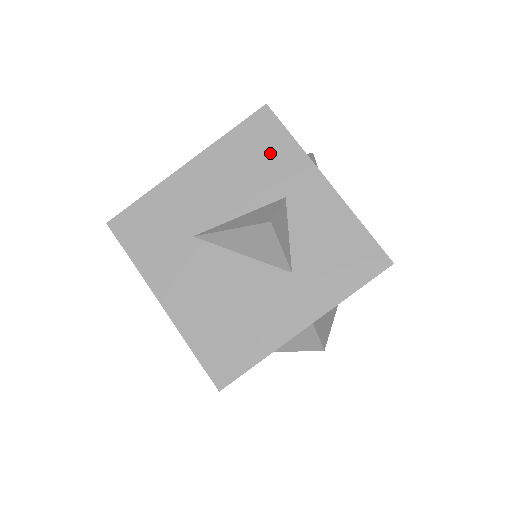
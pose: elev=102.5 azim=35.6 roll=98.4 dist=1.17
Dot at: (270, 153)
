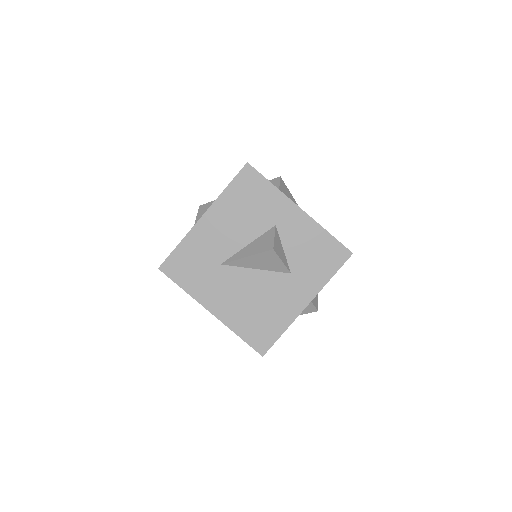
Dot at: (258, 197)
